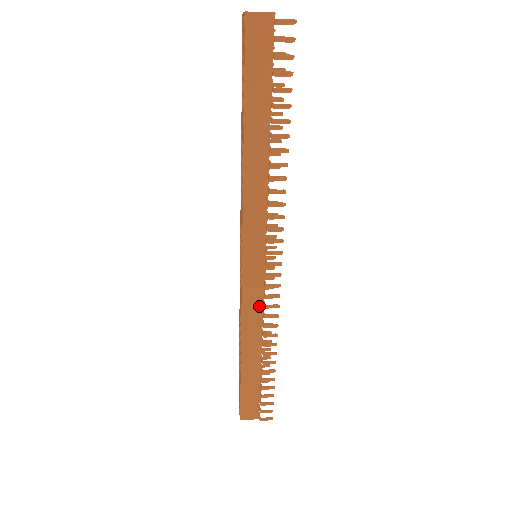
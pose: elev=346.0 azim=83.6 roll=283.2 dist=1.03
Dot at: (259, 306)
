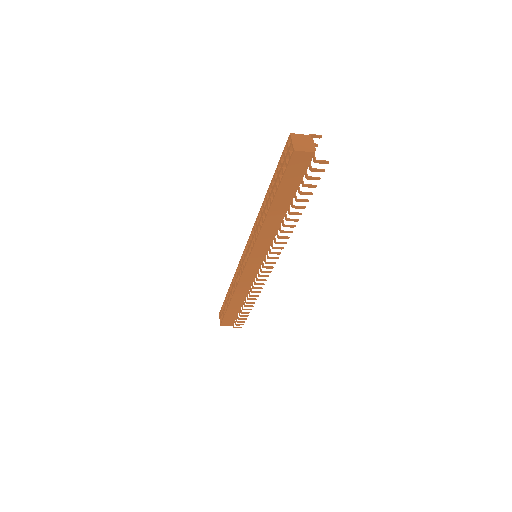
Dot at: (251, 282)
